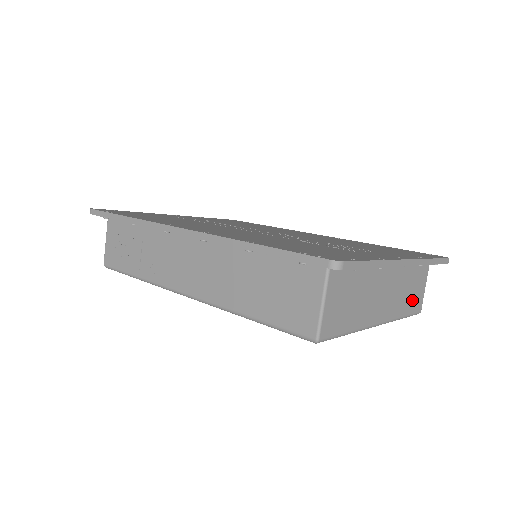
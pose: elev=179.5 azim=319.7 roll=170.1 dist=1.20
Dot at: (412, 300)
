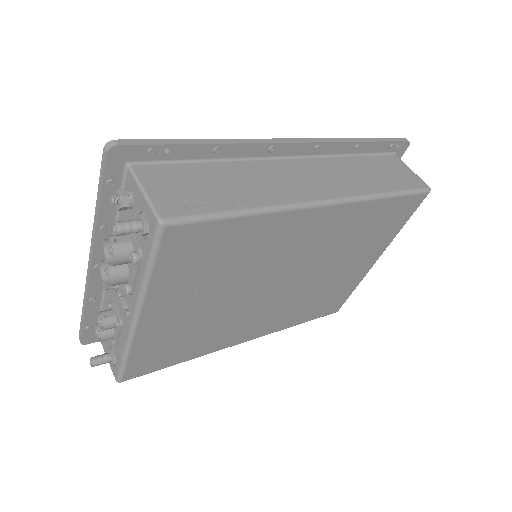
Dot at: occluded
